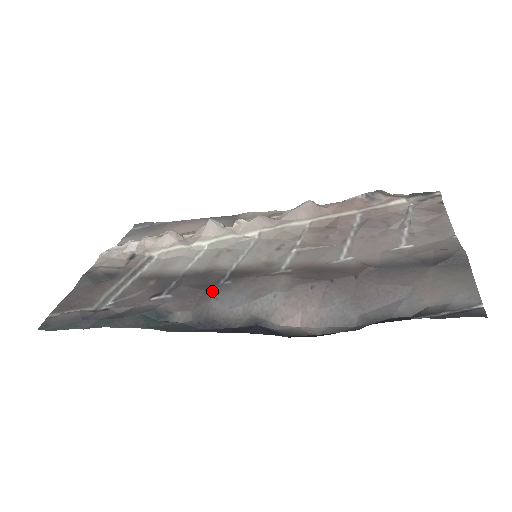
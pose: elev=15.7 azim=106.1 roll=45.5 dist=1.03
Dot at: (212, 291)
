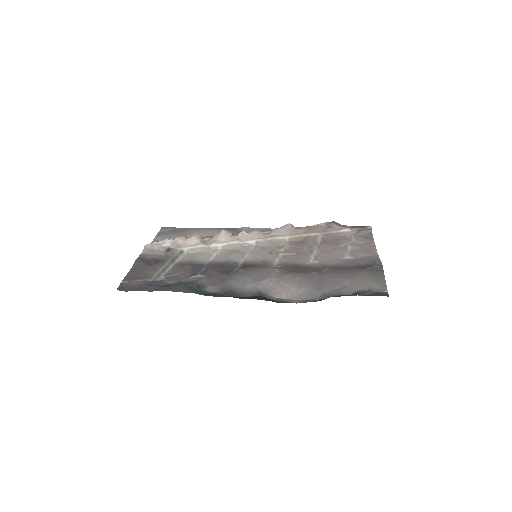
Dot at: (231, 275)
